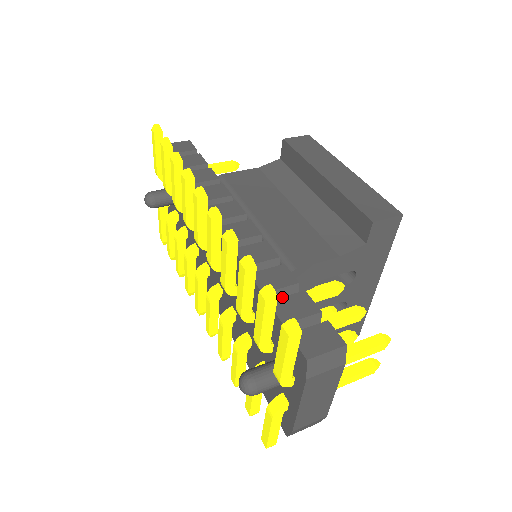
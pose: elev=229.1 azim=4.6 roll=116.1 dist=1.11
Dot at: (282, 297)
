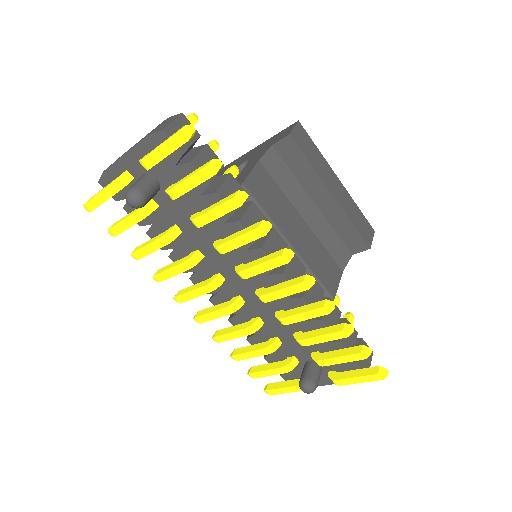
Dot at: occluded
